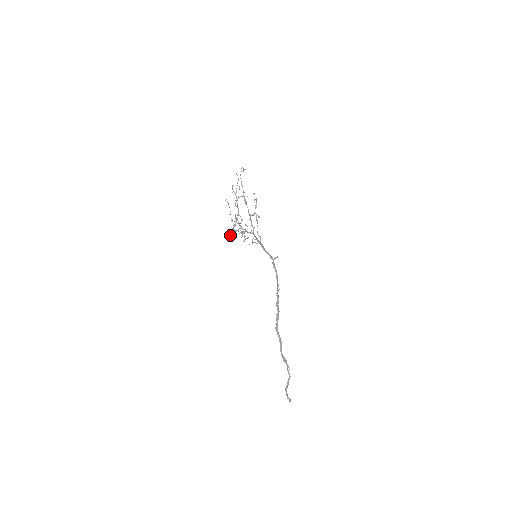
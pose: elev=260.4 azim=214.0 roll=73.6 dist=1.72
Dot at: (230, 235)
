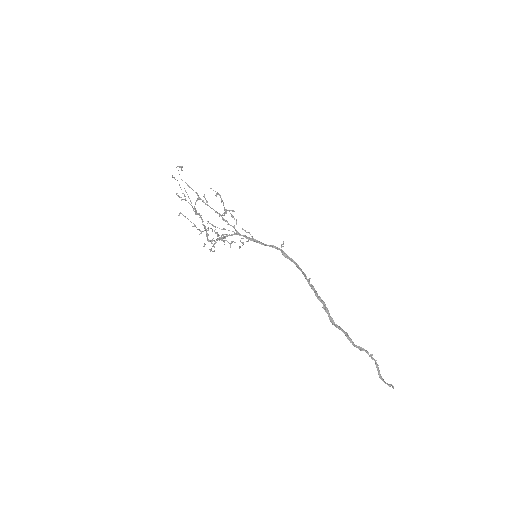
Dot at: (210, 250)
